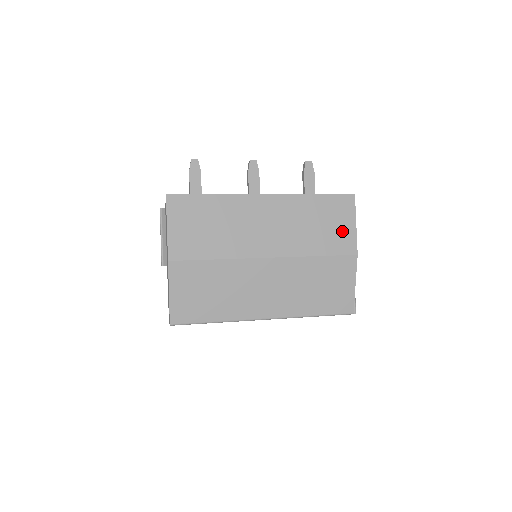
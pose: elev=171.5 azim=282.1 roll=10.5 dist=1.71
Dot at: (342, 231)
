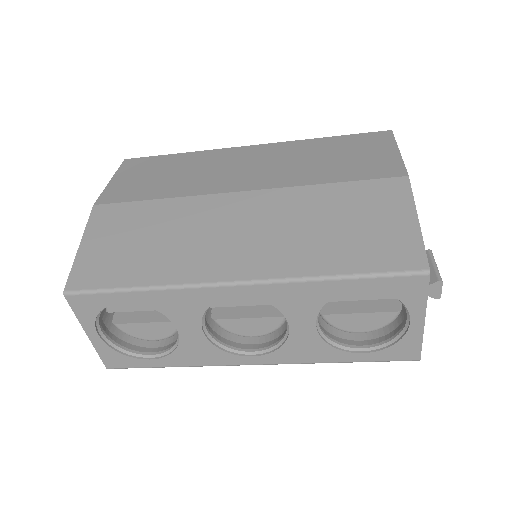
Dot at: (374, 159)
